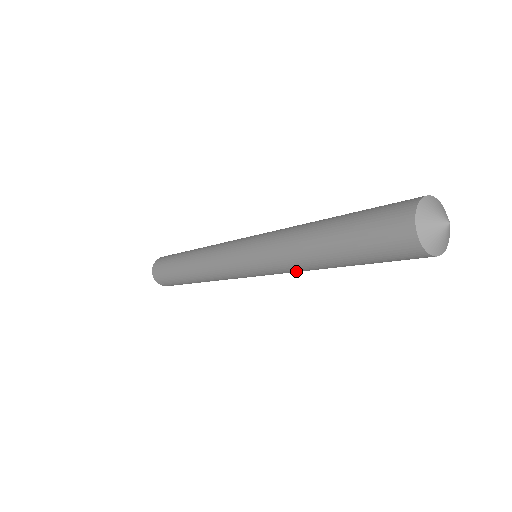
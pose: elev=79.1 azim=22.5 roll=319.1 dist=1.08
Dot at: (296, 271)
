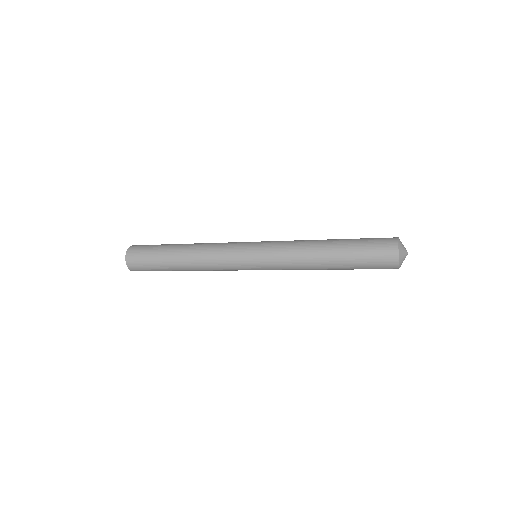
Dot at: occluded
